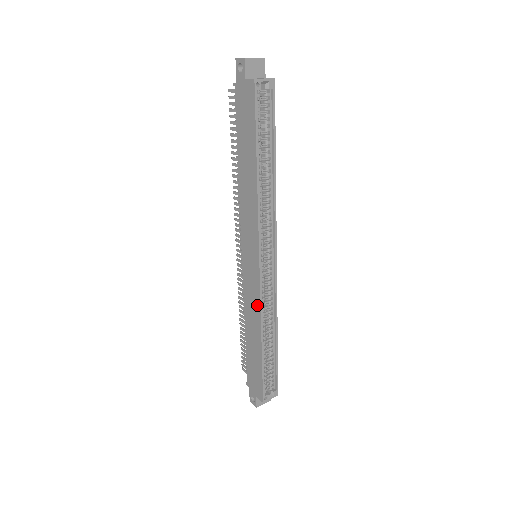
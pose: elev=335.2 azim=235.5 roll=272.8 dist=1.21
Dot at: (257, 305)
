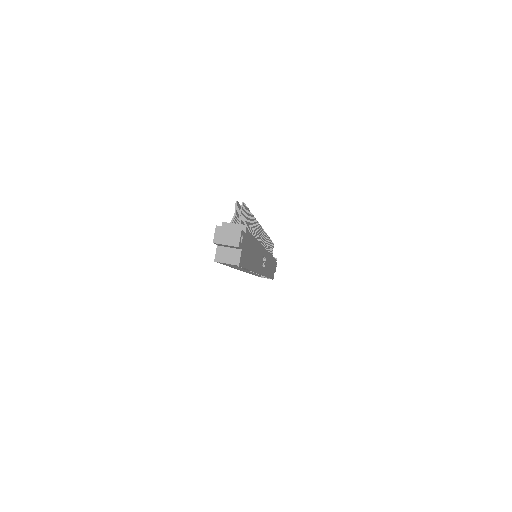
Dot at: occluded
